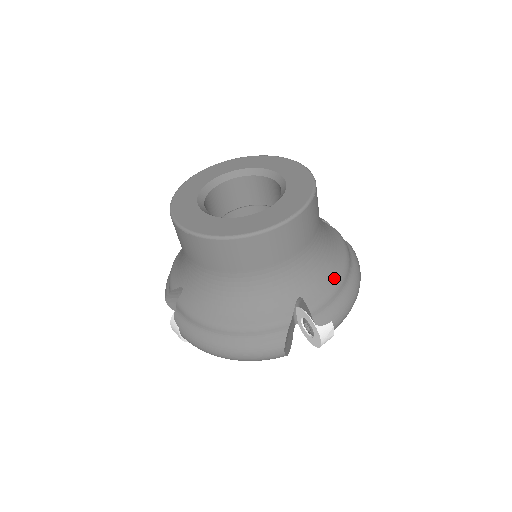
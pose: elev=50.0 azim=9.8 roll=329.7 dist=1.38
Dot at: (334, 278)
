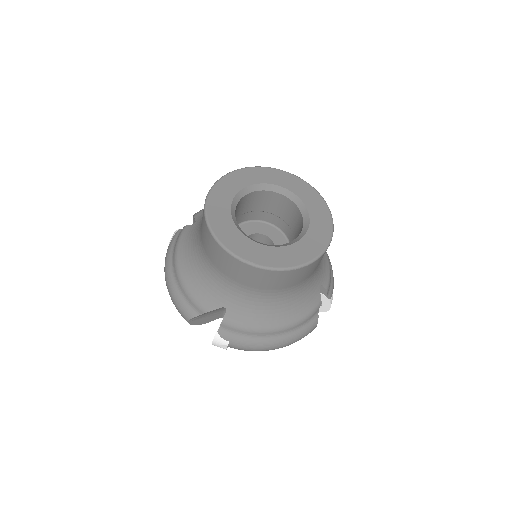
Dot at: (261, 324)
